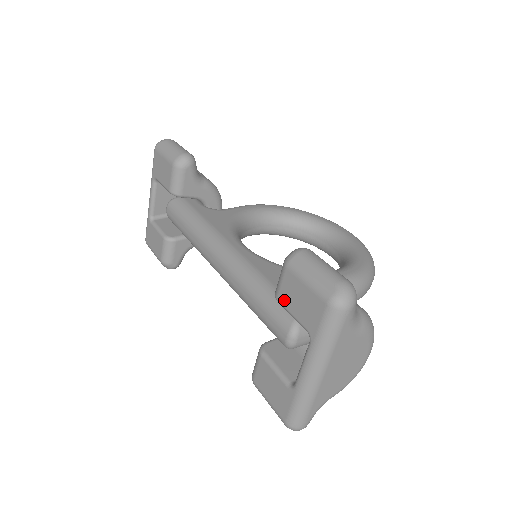
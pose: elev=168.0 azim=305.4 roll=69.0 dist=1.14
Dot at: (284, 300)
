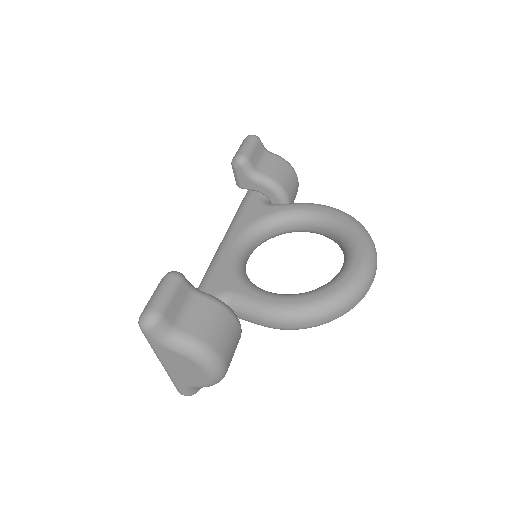
Dot at: occluded
